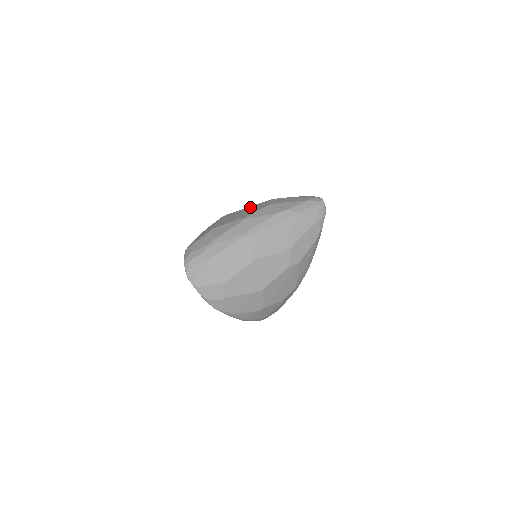
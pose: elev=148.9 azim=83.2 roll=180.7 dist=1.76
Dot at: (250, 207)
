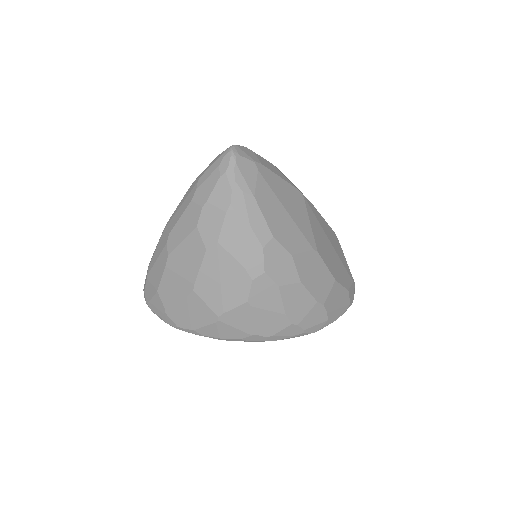
Dot at: occluded
